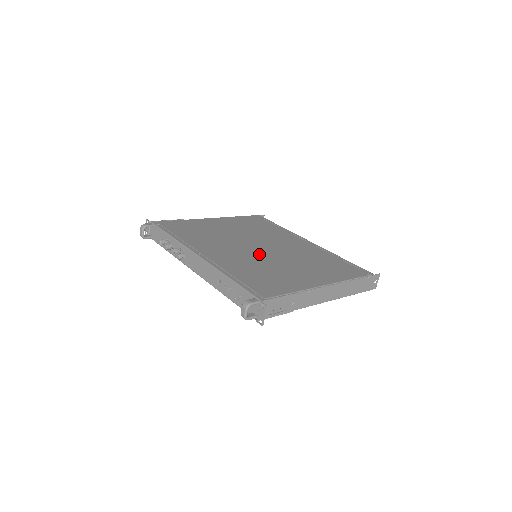
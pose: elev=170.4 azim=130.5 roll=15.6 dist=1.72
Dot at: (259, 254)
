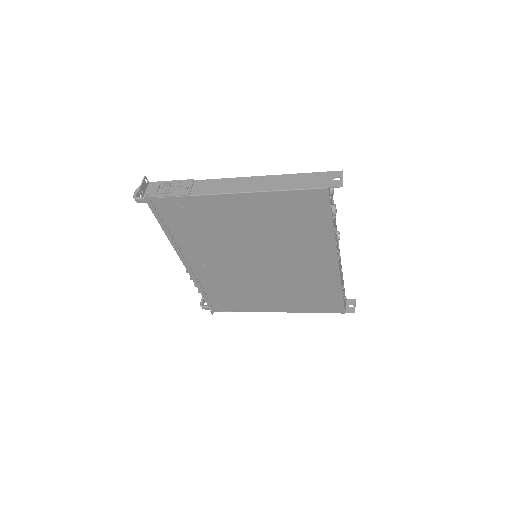
Dot at: occluded
